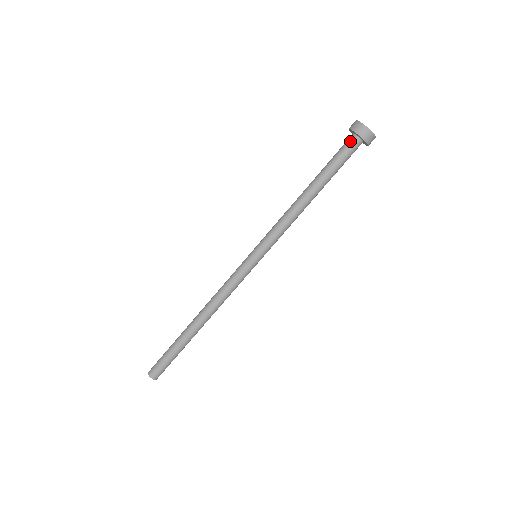
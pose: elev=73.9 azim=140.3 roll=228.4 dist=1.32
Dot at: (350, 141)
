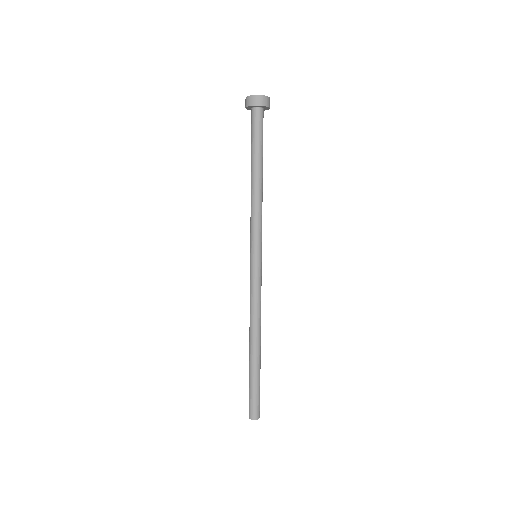
Dot at: (252, 116)
